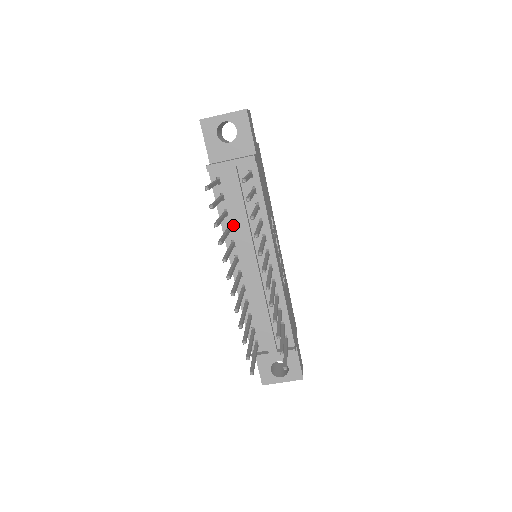
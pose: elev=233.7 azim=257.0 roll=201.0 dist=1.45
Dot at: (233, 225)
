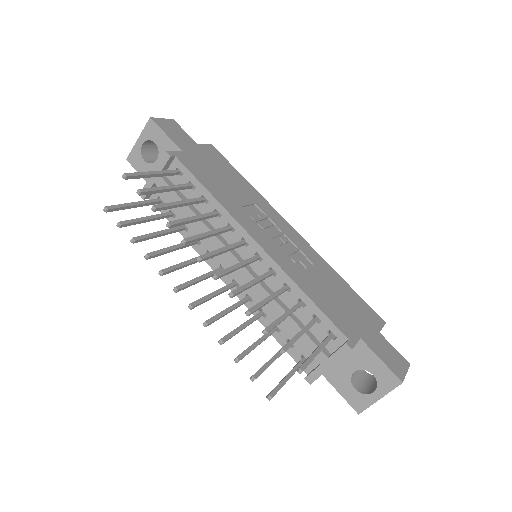
Dot at: occluded
